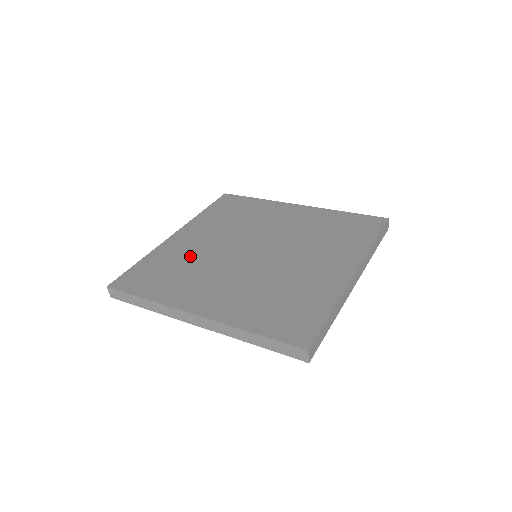
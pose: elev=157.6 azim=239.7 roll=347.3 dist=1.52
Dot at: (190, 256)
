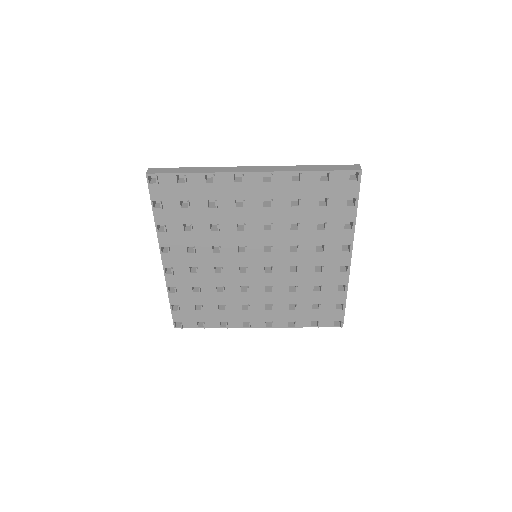
Dot at: occluded
